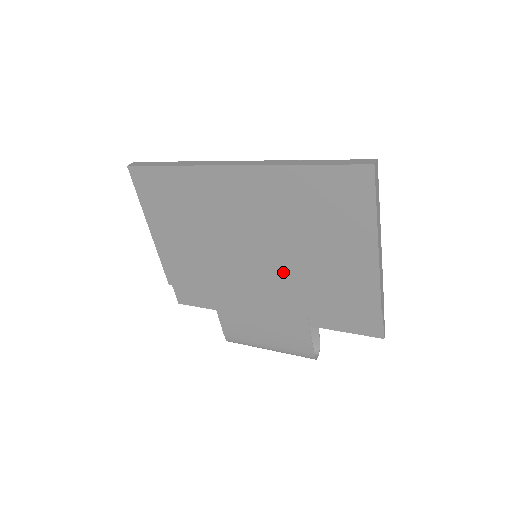
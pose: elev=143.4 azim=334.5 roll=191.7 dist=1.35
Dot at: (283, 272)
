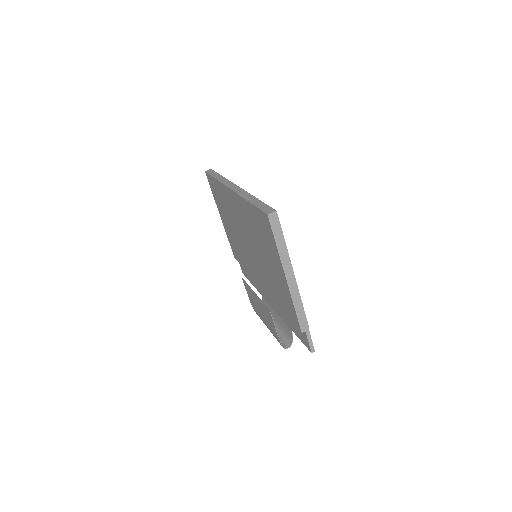
Dot at: (263, 274)
